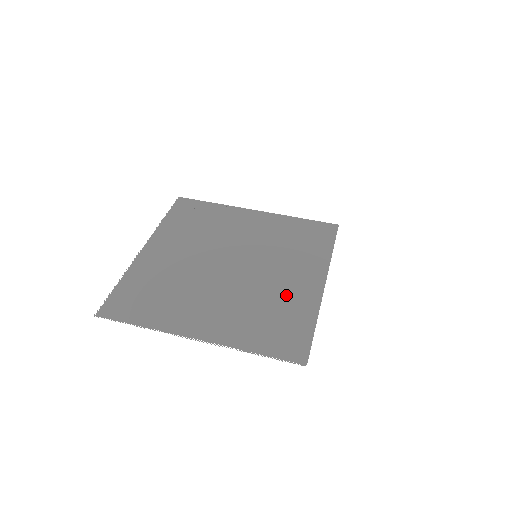
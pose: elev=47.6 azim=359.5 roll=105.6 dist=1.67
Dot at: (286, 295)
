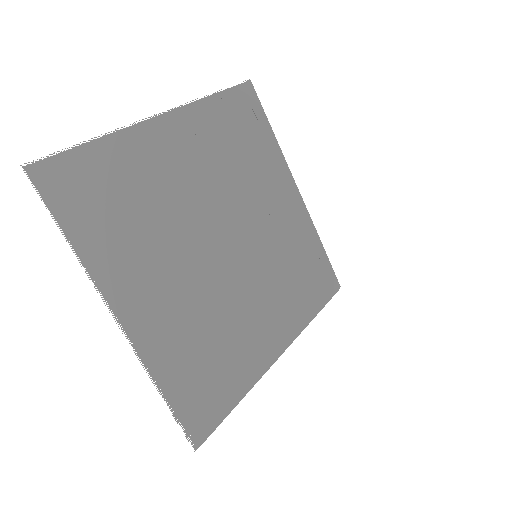
Dot at: (244, 338)
